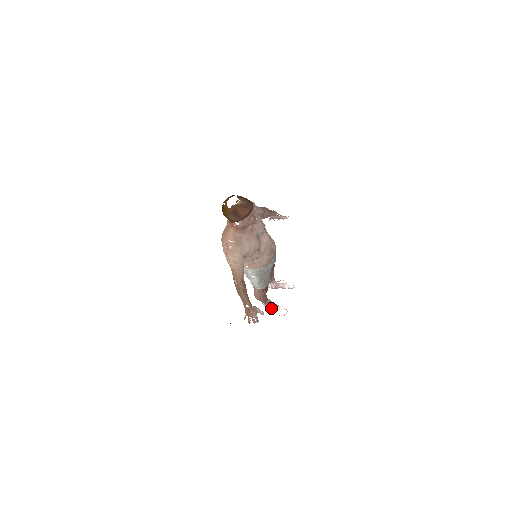
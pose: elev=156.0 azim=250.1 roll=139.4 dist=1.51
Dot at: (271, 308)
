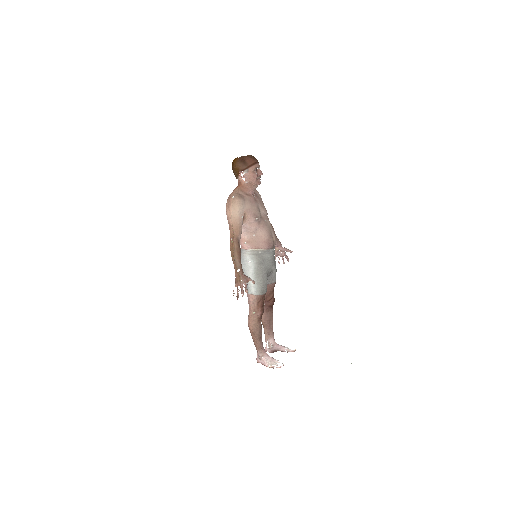
Dot at: (265, 360)
